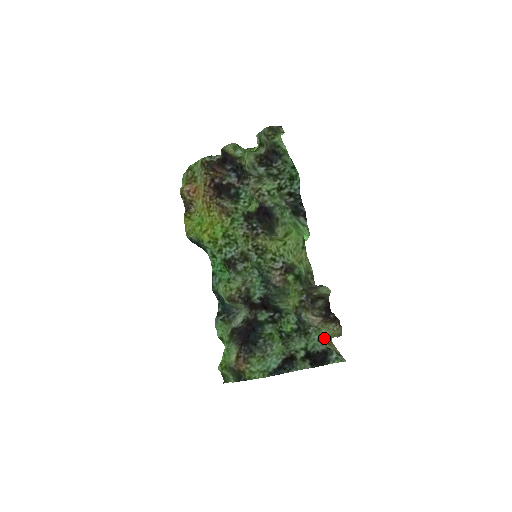
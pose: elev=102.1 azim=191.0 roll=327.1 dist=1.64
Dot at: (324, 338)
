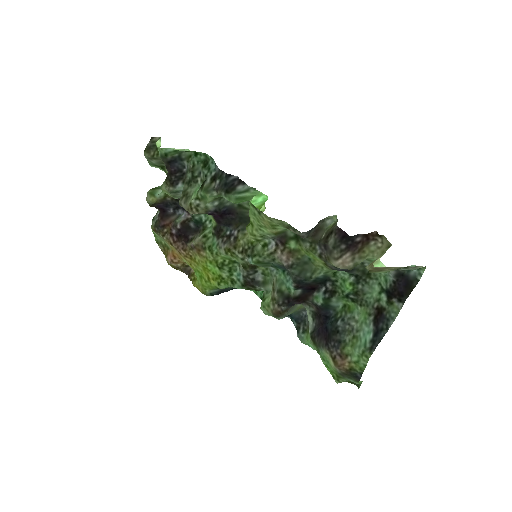
Dot at: occluded
